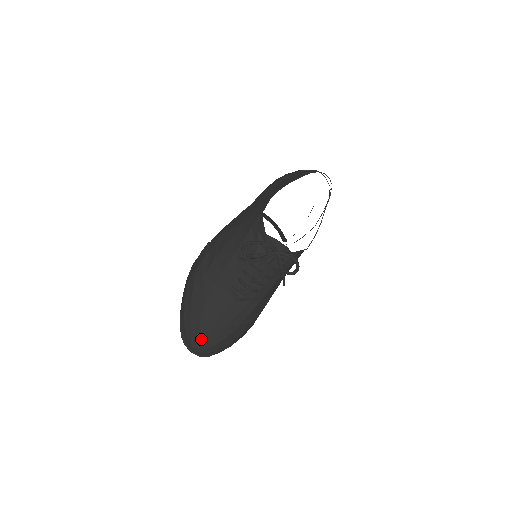
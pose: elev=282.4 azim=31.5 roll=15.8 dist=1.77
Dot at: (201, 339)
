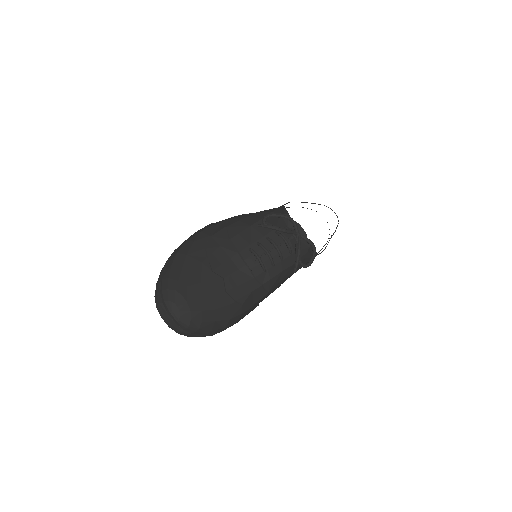
Dot at: (187, 296)
